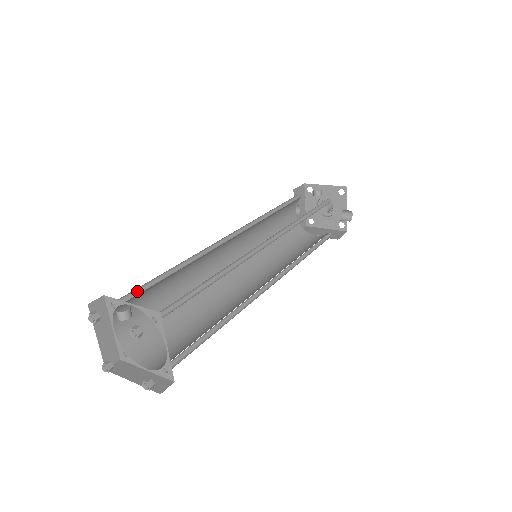
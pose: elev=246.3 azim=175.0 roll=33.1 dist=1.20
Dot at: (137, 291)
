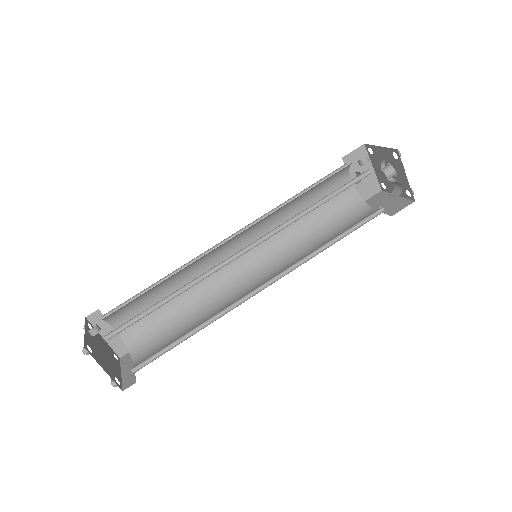
Dot at: (127, 303)
